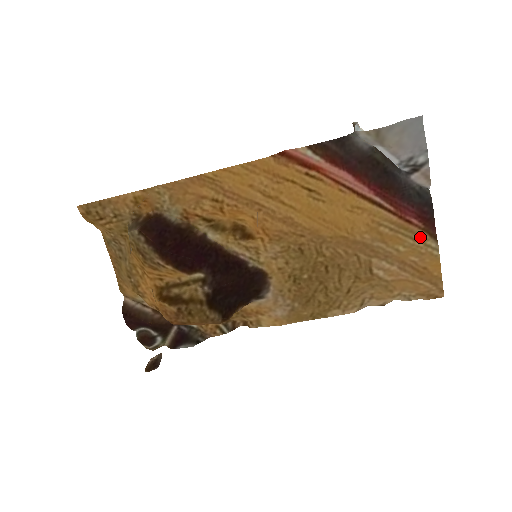
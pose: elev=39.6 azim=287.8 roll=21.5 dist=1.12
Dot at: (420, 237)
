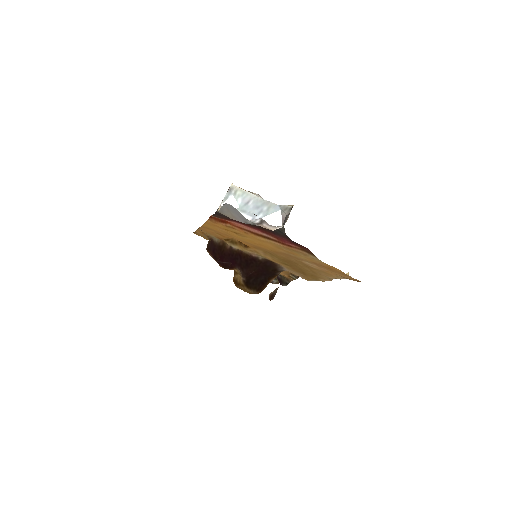
Dot at: (303, 254)
